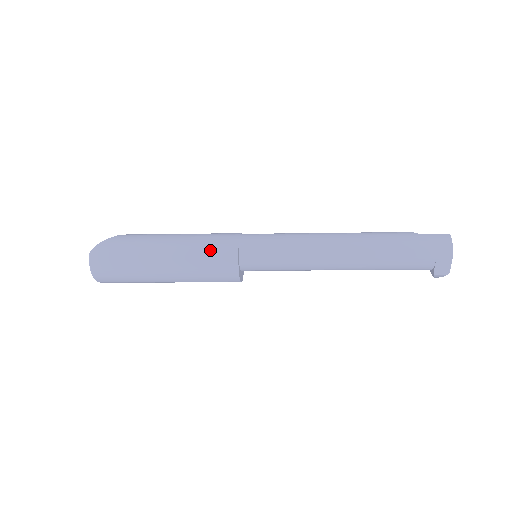
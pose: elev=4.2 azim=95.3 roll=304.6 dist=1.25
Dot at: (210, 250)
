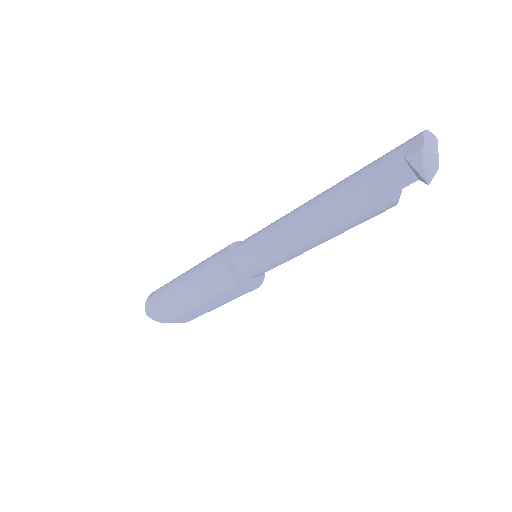
Dot at: occluded
